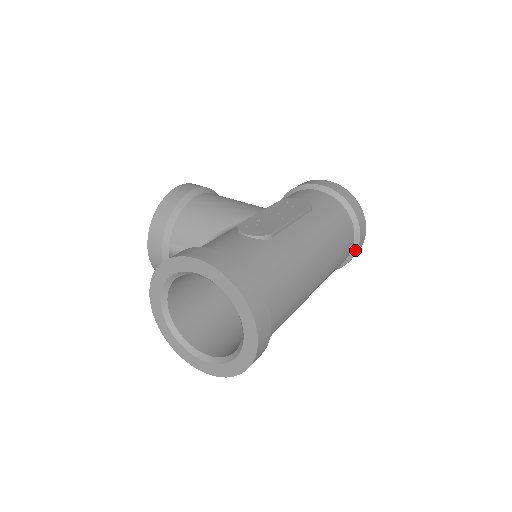
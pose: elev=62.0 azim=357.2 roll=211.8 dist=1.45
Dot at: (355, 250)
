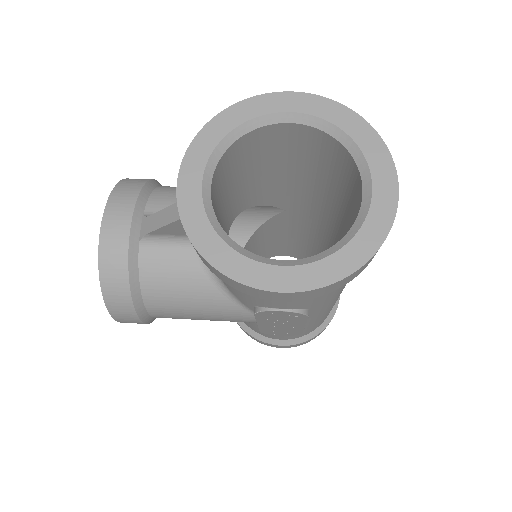
Dot at: (337, 301)
